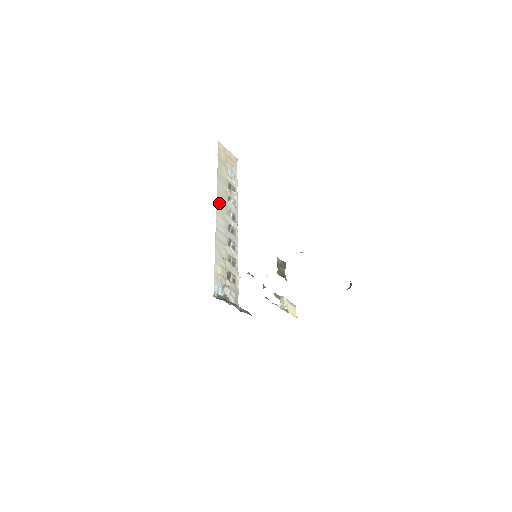
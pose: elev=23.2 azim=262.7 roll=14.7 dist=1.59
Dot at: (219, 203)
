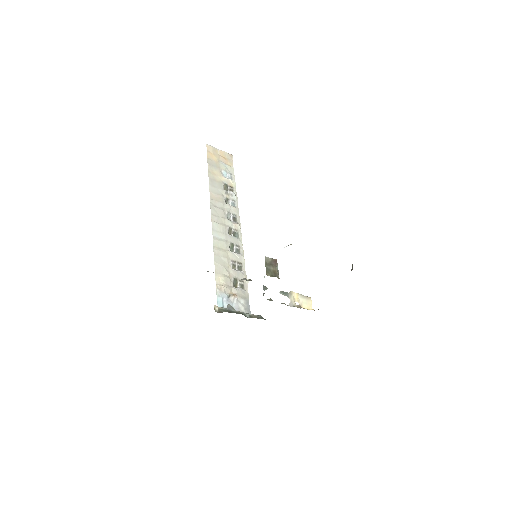
Dot at: (214, 209)
